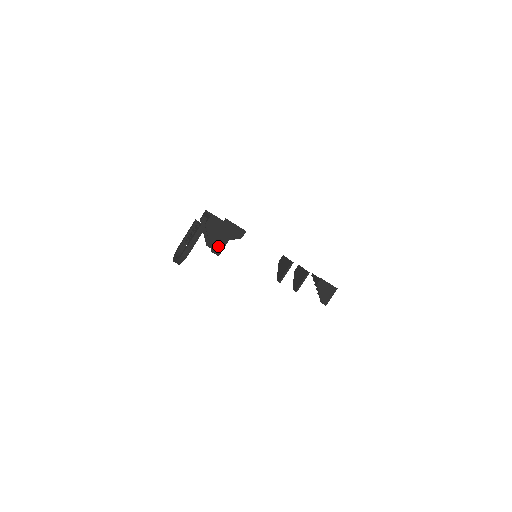
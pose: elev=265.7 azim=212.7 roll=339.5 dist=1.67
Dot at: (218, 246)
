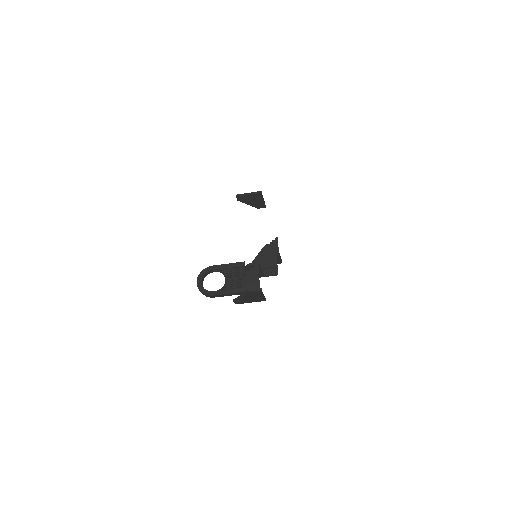
Dot at: (242, 301)
